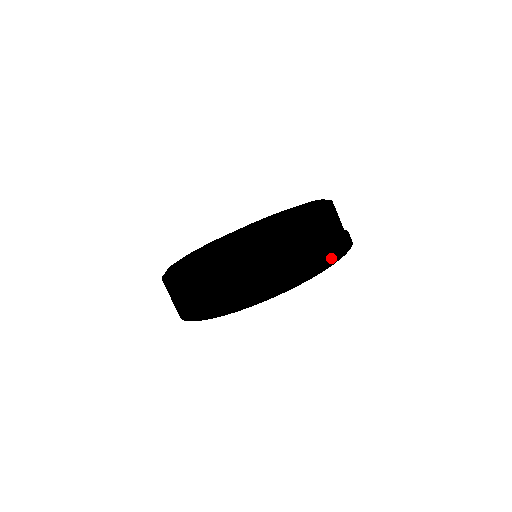
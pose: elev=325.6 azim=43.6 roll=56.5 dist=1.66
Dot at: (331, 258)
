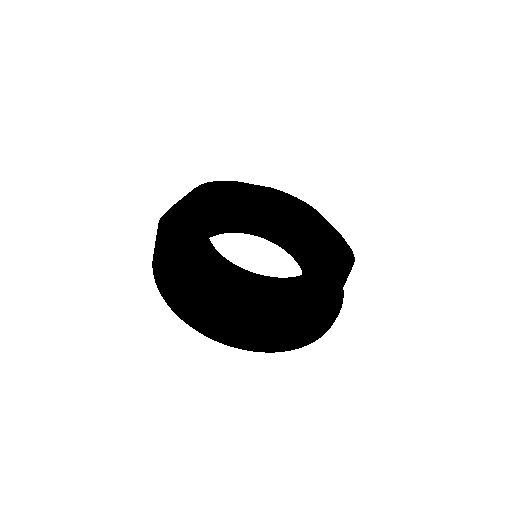
Dot at: (312, 340)
